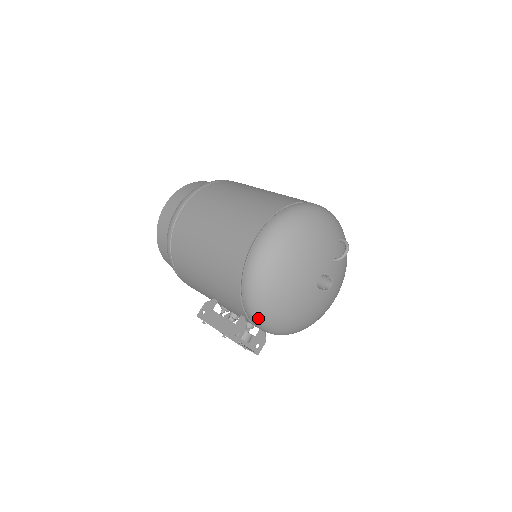
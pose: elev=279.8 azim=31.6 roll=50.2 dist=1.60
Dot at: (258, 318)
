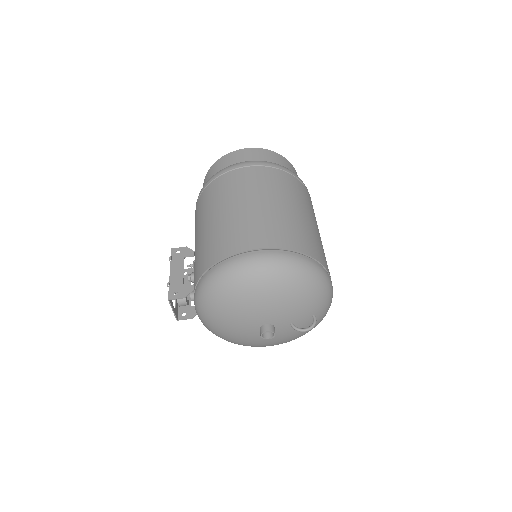
Dot at: (198, 301)
